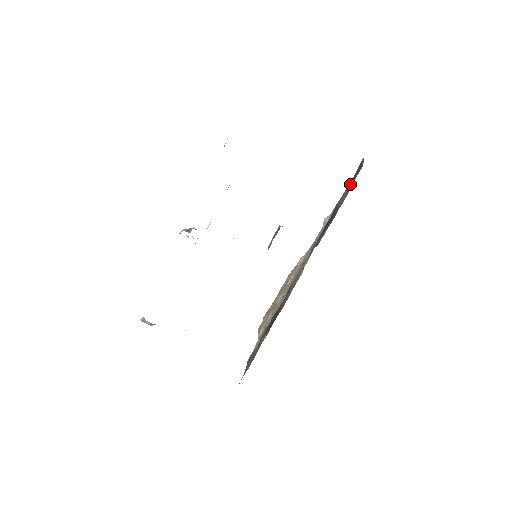
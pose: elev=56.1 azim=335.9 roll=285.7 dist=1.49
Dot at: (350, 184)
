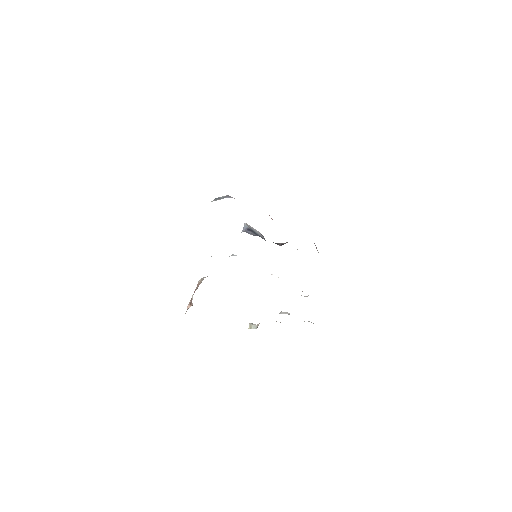
Dot at: occluded
